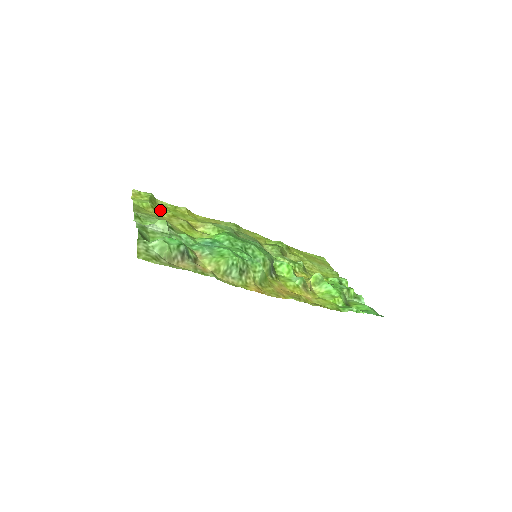
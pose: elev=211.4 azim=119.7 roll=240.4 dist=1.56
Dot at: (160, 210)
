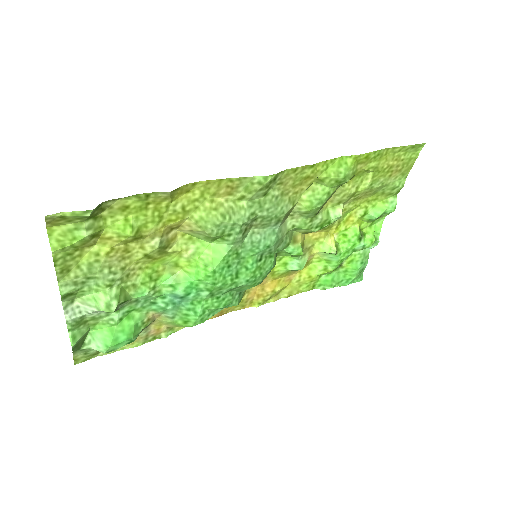
Dot at: (110, 232)
